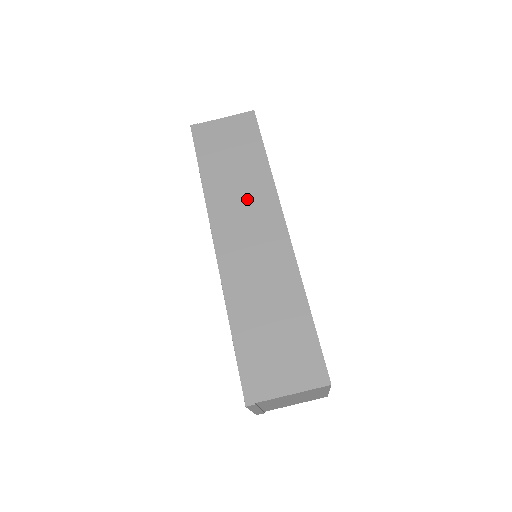
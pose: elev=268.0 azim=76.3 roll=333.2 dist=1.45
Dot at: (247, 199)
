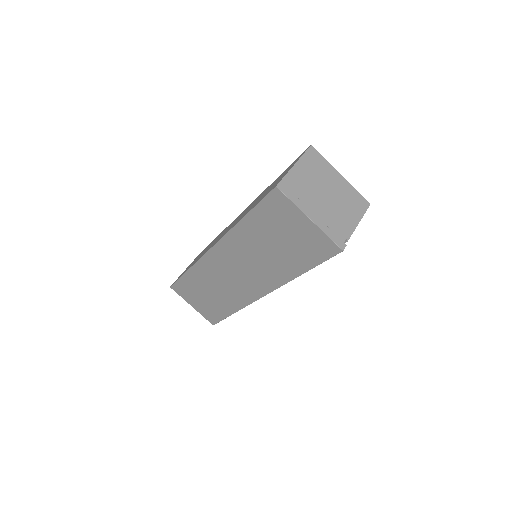
Dot at: occluded
